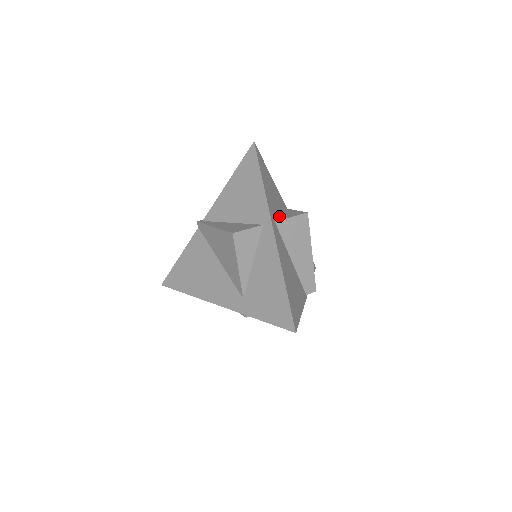
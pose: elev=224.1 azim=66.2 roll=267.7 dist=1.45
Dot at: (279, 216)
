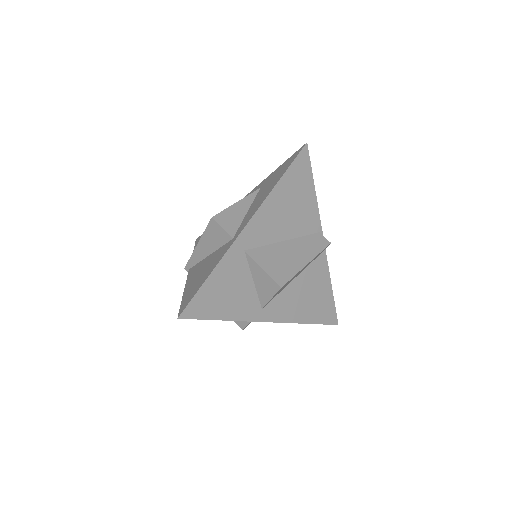
Dot at: (257, 291)
